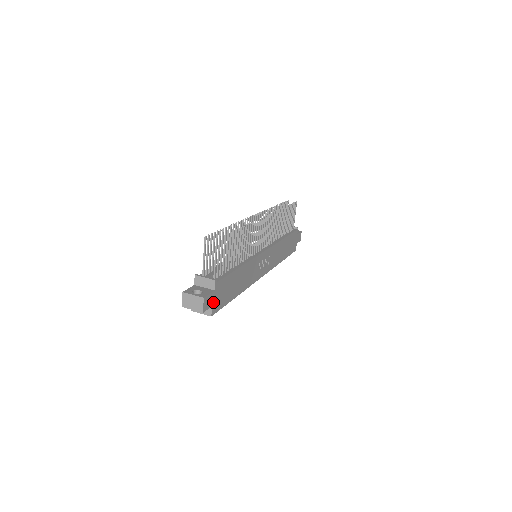
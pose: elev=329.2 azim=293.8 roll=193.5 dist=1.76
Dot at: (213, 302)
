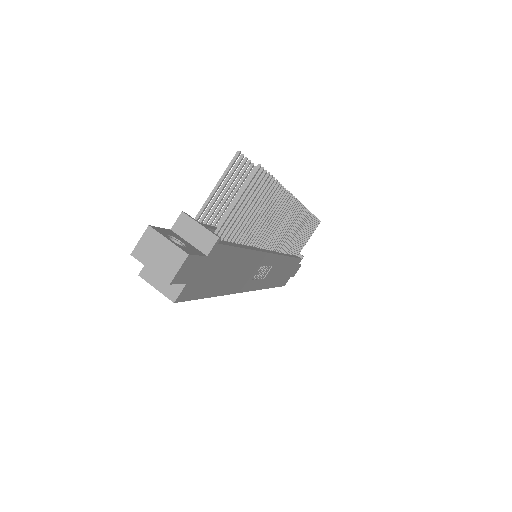
Dot at: (192, 277)
